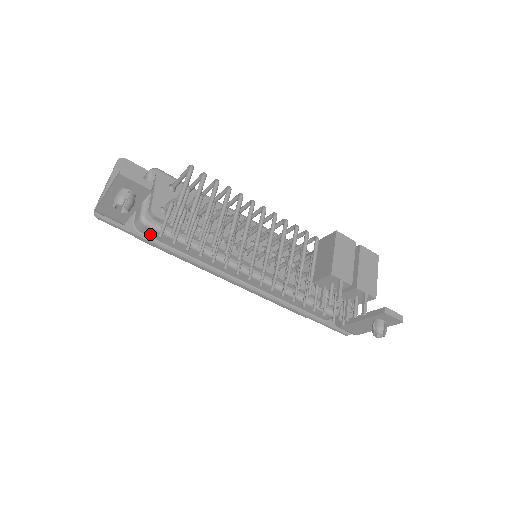
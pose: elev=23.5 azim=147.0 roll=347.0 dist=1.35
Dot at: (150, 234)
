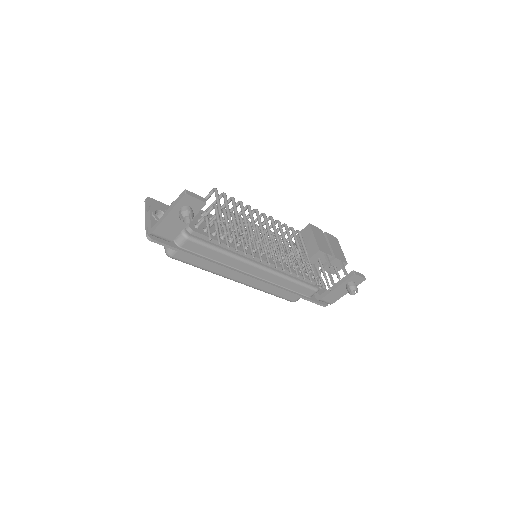
Dot at: (189, 247)
